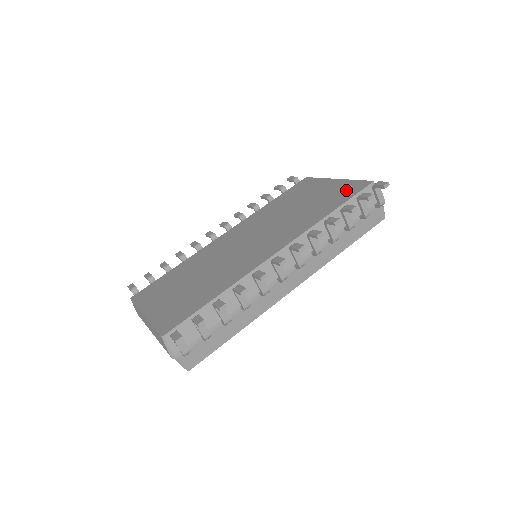
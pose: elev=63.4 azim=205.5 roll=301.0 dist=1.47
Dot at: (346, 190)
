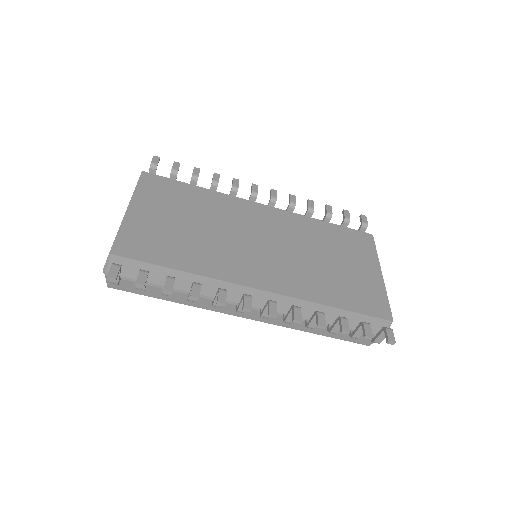
Dot at: (370, 299)
